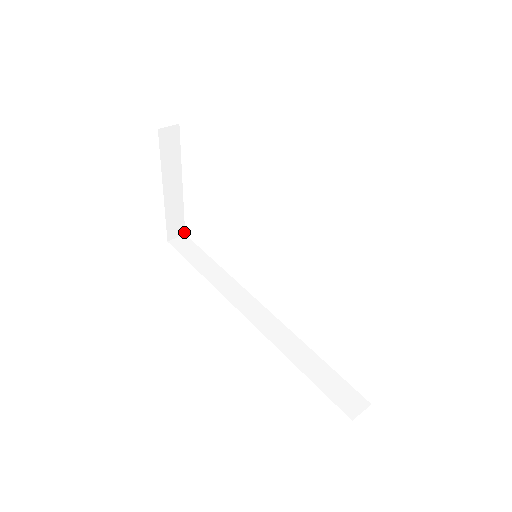
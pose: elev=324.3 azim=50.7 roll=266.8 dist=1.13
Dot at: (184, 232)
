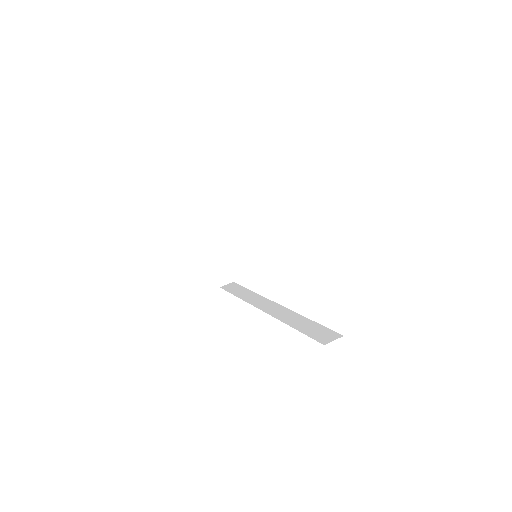
Dot at: (232, 280)
